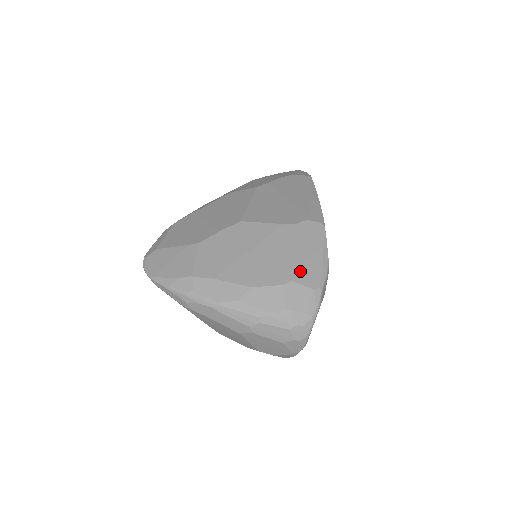
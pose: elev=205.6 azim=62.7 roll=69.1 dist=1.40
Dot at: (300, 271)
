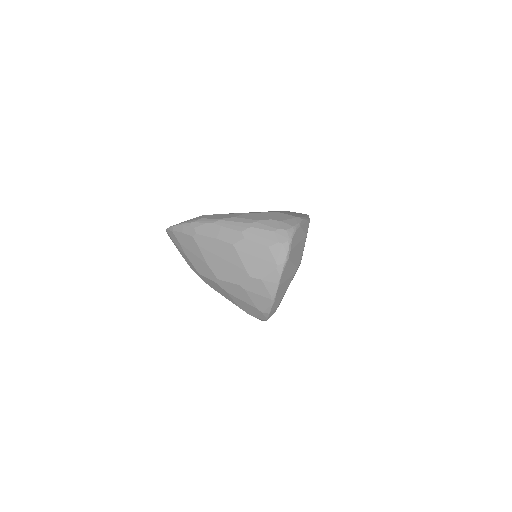
Dot at: occluded
